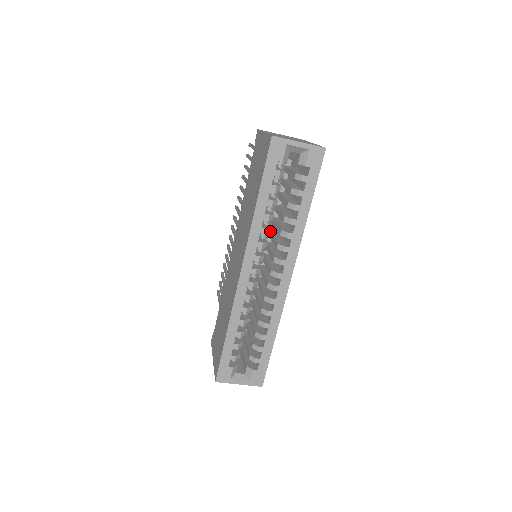
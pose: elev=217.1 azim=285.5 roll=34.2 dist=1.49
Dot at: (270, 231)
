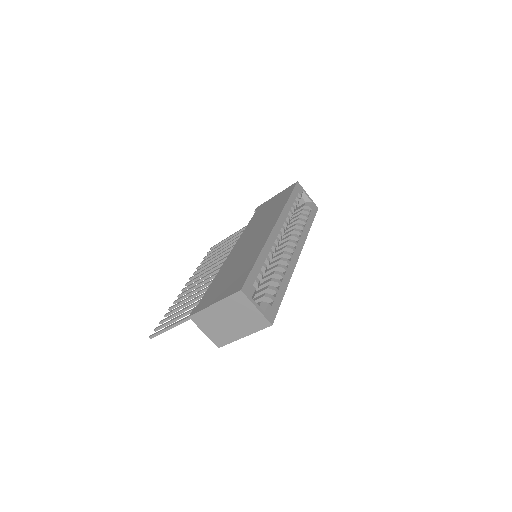
Dot at: occluded
